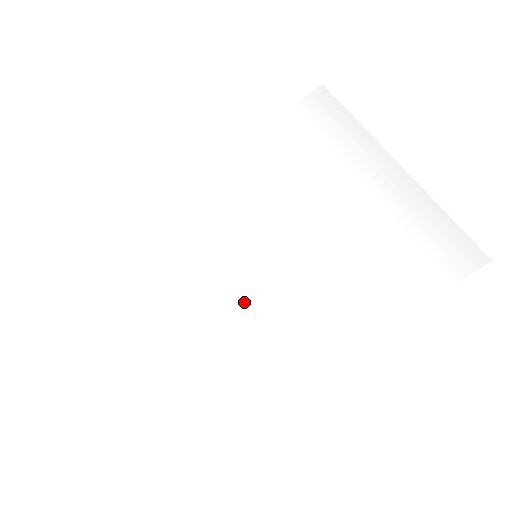
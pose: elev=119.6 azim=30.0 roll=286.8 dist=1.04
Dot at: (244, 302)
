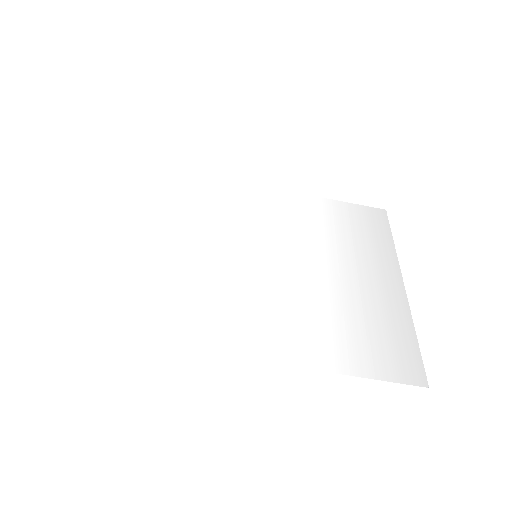
Dot at: (221, 273)
